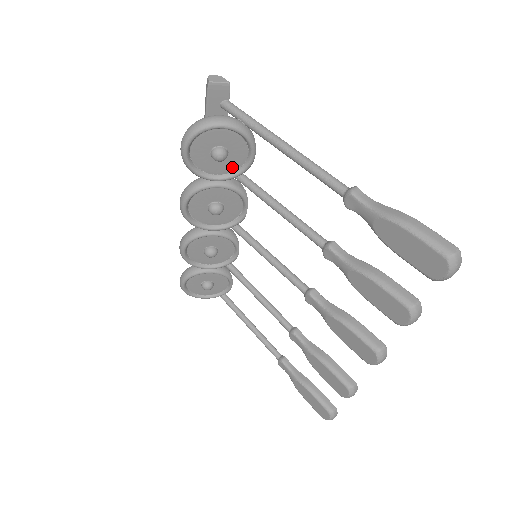
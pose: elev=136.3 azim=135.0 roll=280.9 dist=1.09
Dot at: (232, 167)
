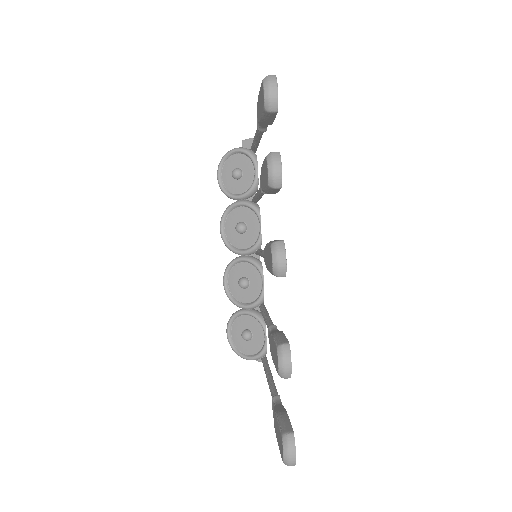
Dot at: (247, 185)
